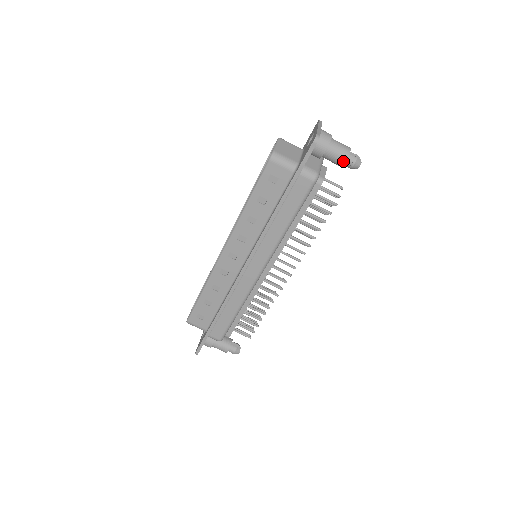
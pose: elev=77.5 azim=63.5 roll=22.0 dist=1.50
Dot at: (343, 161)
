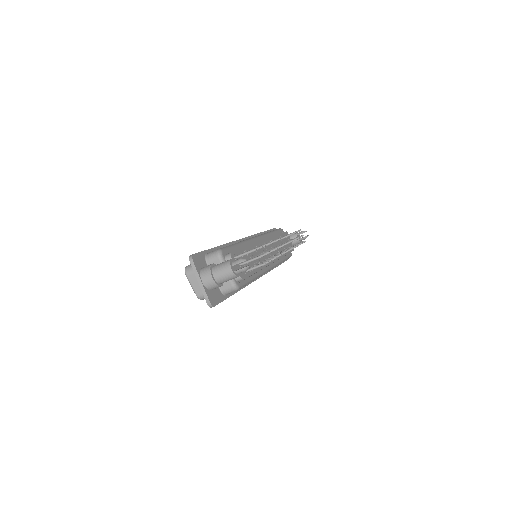
Dot at: occluded
